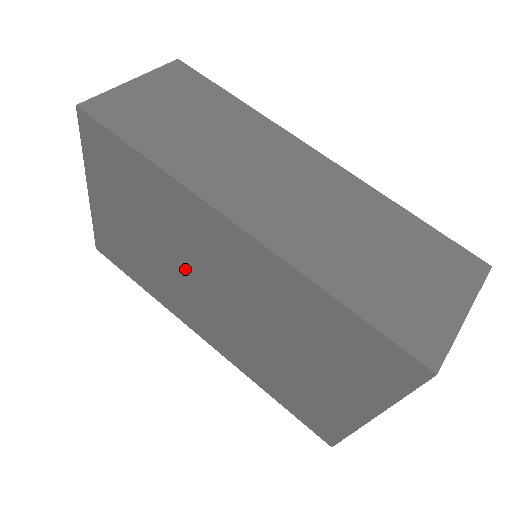
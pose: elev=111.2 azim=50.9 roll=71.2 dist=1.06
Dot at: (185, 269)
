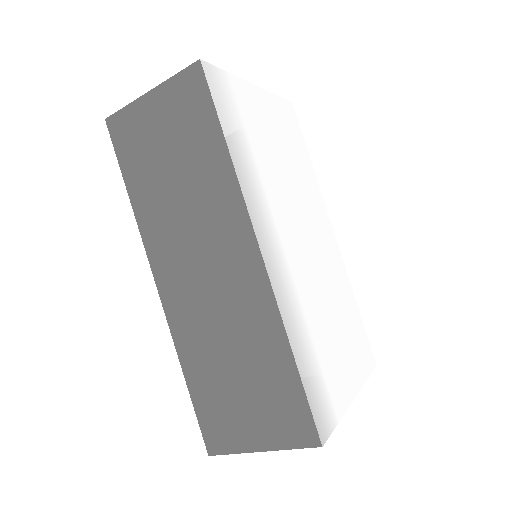
Dot at: occluded
